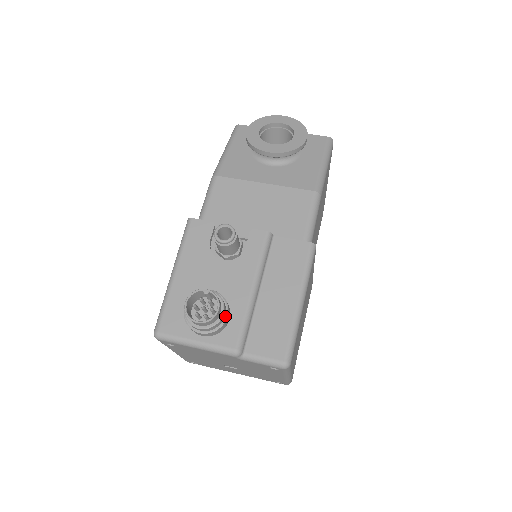
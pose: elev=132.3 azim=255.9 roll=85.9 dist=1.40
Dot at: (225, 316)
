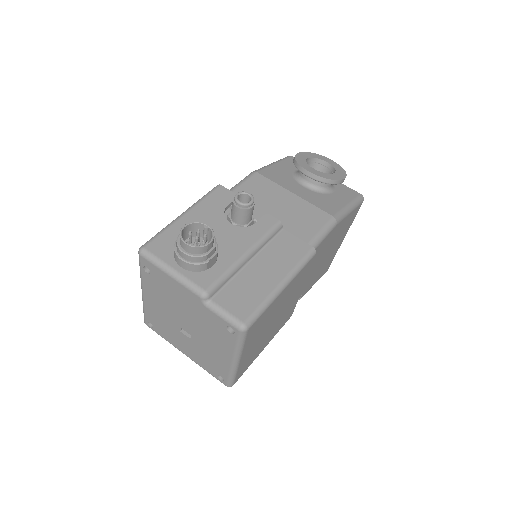
Dot at: (211, 257)
